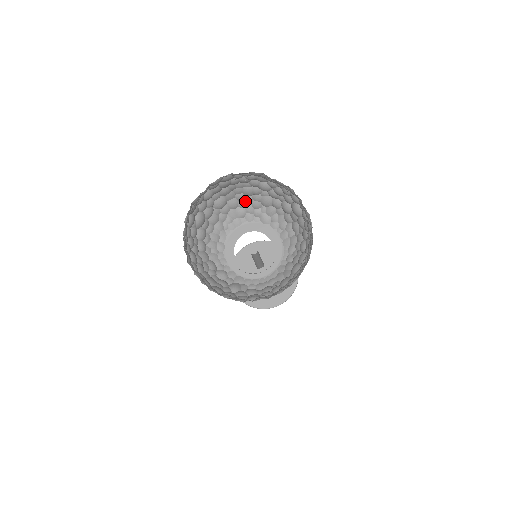
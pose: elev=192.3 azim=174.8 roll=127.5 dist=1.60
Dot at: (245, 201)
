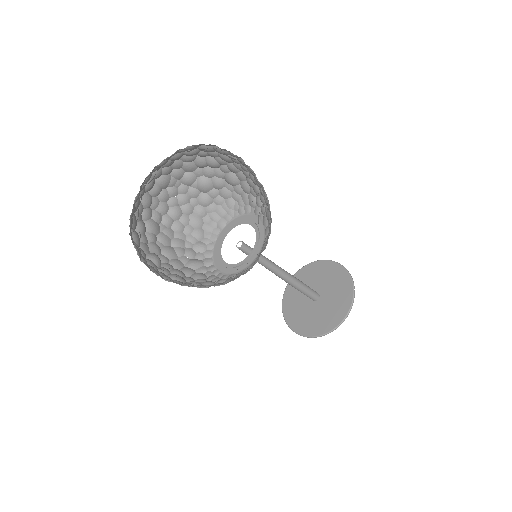
Dot at: (254, 189)
